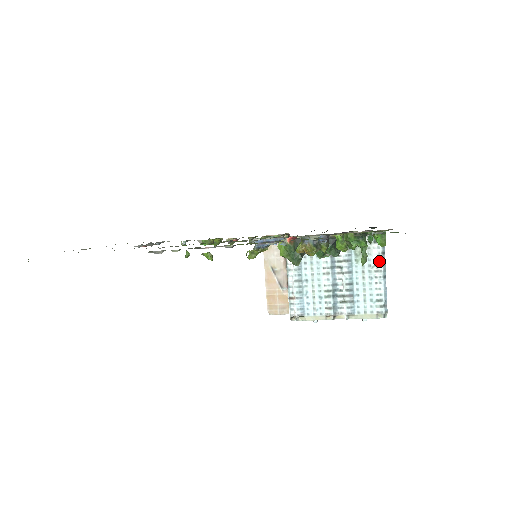
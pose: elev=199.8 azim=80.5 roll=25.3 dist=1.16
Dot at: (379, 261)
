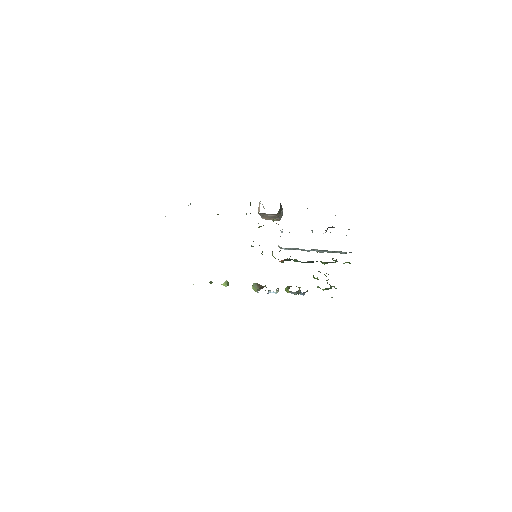
Dot at: occluded
